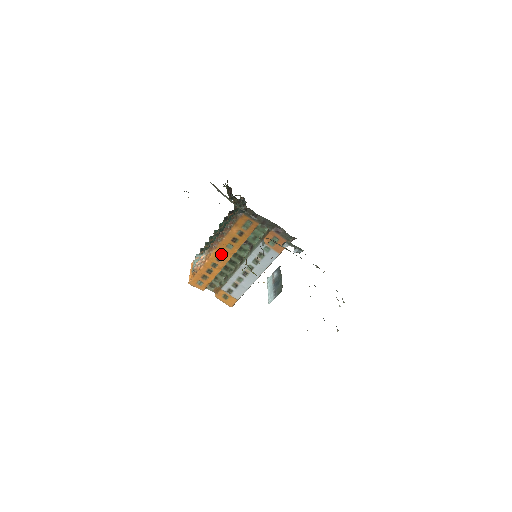
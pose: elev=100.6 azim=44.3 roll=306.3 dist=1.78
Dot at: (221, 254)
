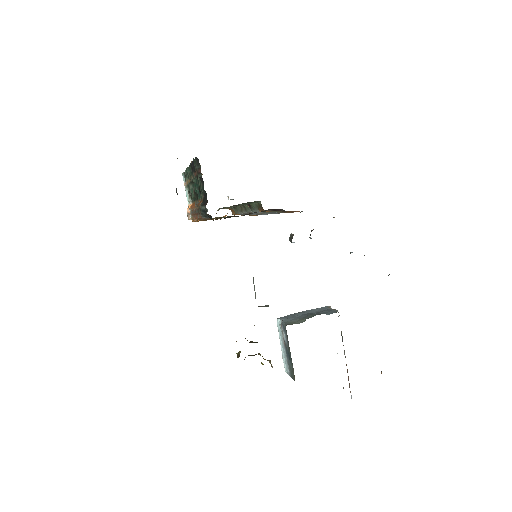
Dot at: occluded
